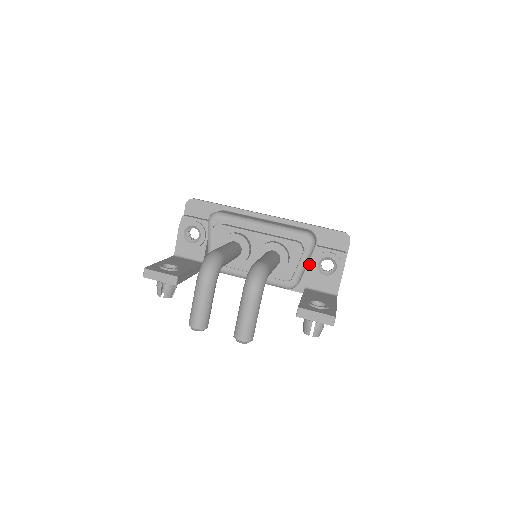
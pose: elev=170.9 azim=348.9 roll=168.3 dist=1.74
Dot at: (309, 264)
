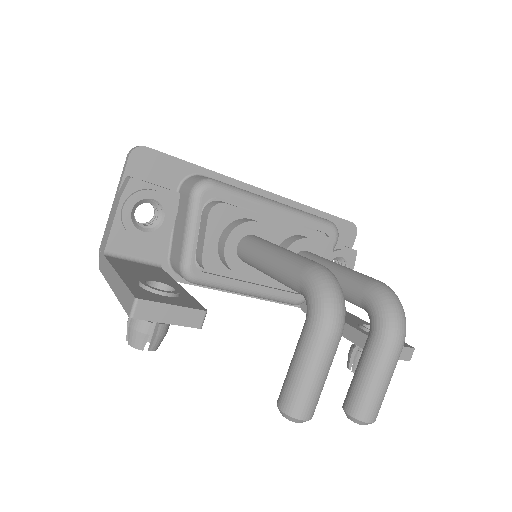
Dot at: occluded
